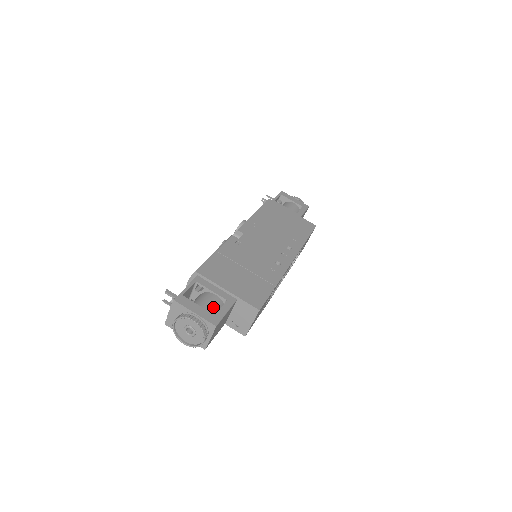
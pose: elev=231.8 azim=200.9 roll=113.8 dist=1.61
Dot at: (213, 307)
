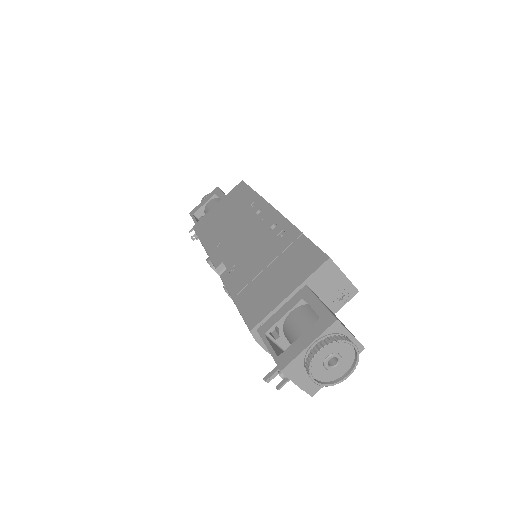
Dot at: (307, 319)
